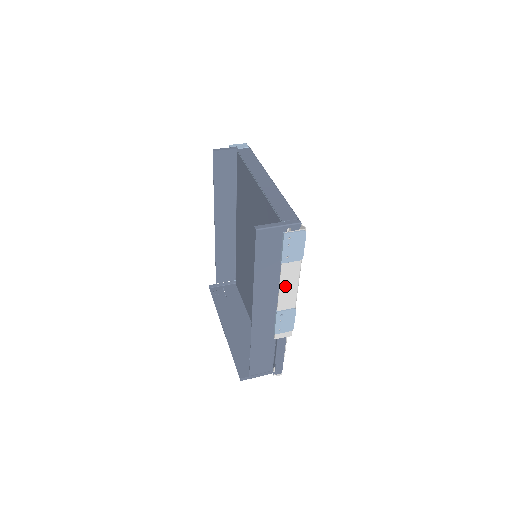
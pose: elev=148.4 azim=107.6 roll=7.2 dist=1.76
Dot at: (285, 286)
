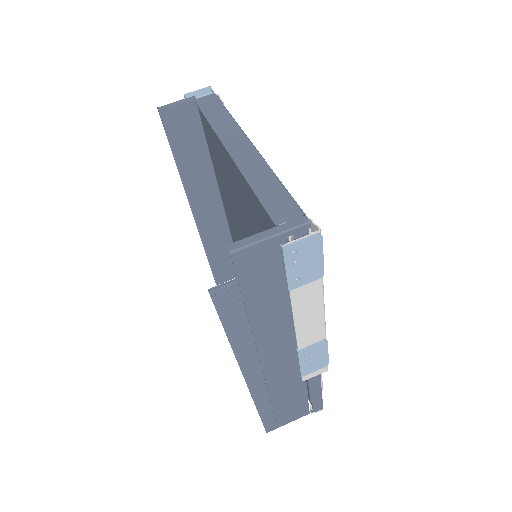
Dot at: (303, 317)
